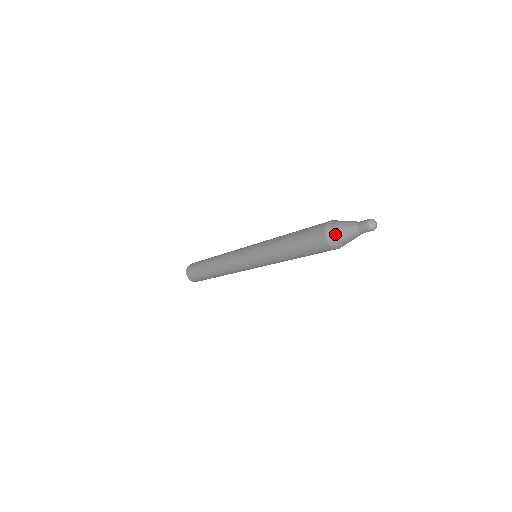
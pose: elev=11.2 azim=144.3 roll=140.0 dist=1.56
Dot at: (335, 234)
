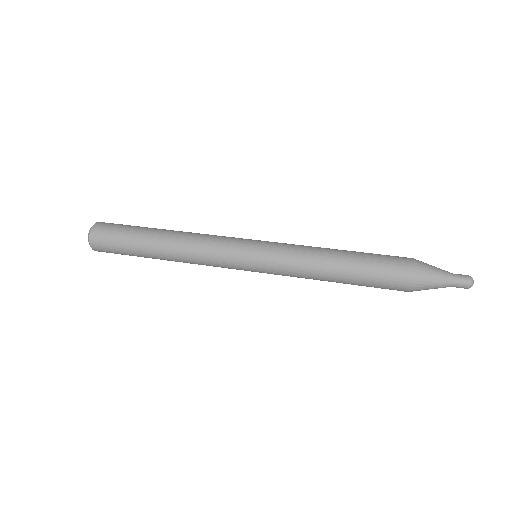
Dot at: occluded
